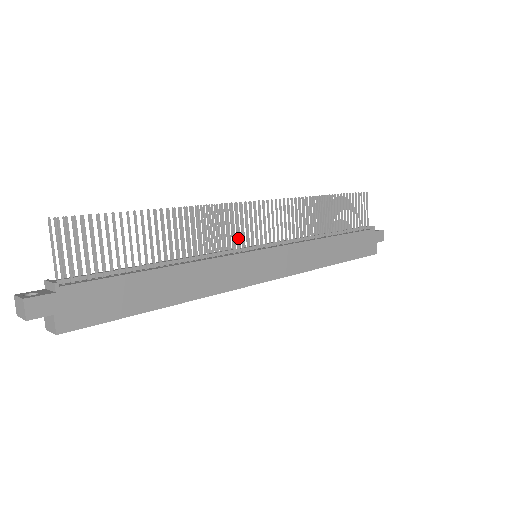
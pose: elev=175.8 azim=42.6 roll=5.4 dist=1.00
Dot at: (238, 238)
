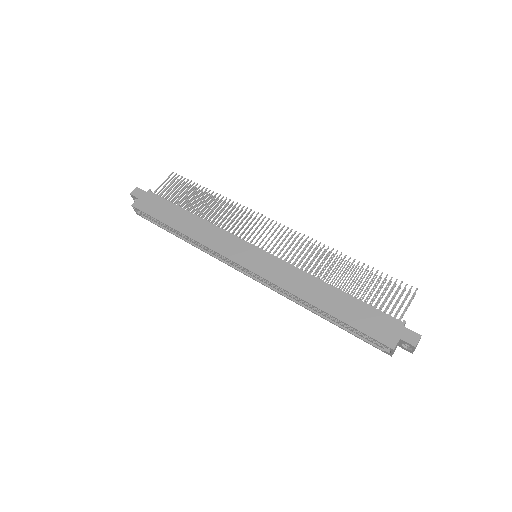
Dot at: (248, 232)
